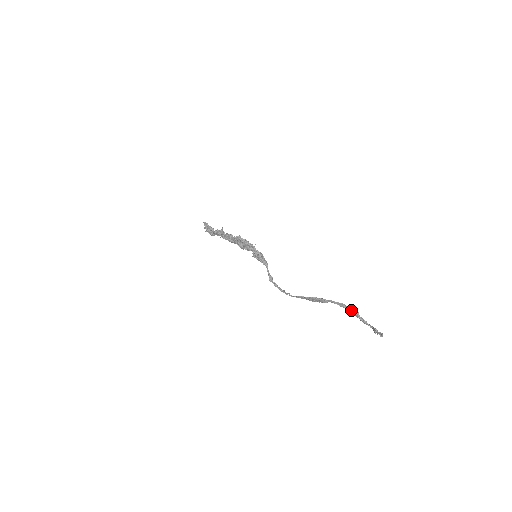
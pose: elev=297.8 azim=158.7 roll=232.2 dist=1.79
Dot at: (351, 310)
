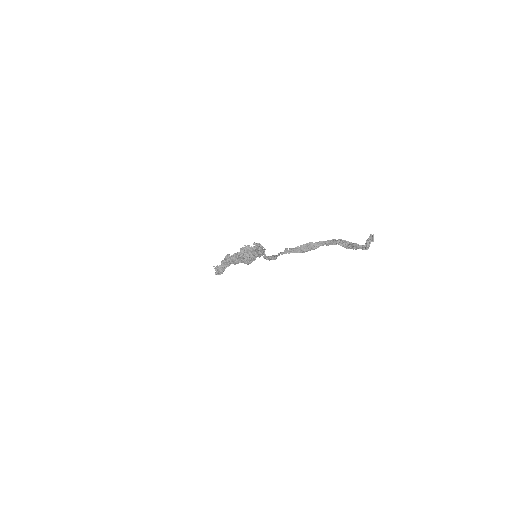
Dot at: (343, 242)
